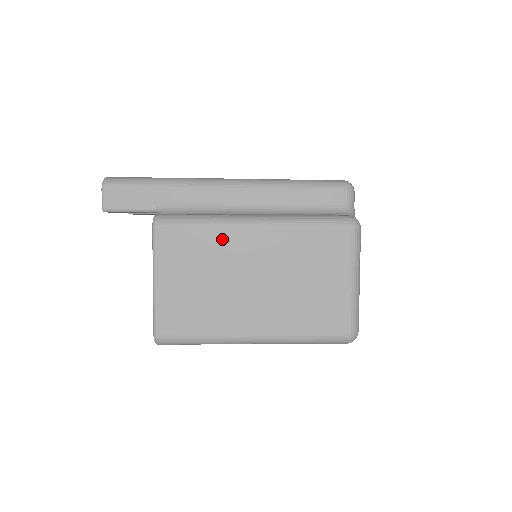
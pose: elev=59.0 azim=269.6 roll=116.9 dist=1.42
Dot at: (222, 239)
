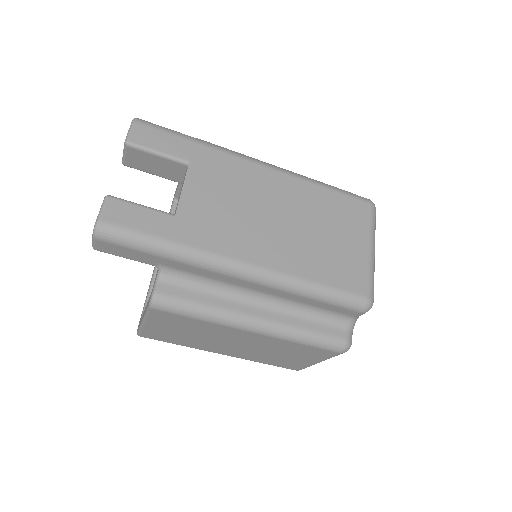
Dot at: (217, 328)
